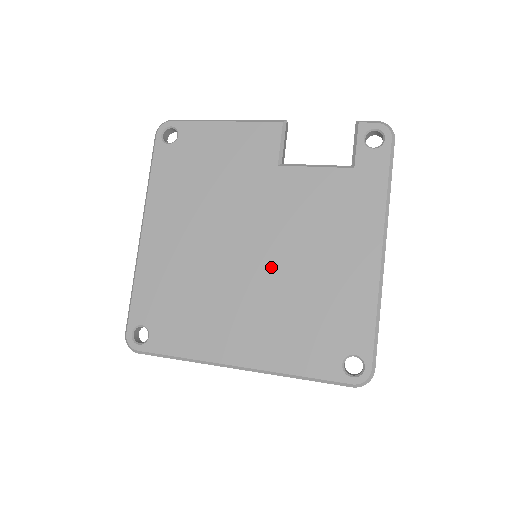
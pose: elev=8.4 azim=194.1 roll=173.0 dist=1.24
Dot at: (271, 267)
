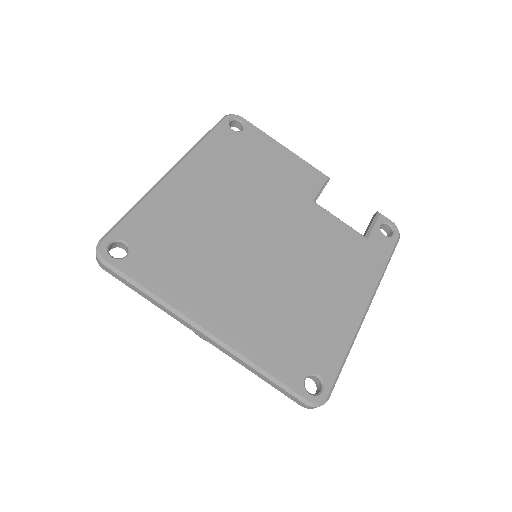
Dot at: (276, 266)
